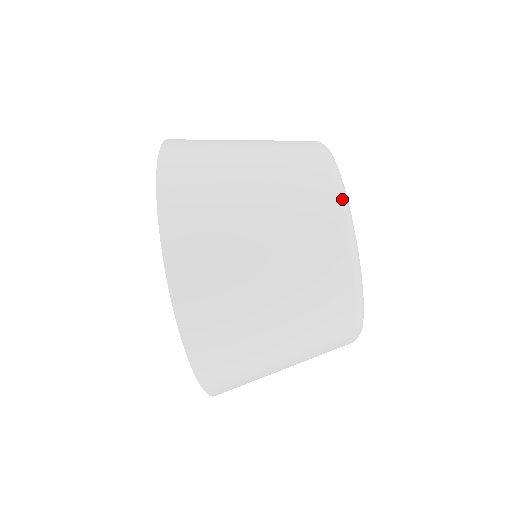
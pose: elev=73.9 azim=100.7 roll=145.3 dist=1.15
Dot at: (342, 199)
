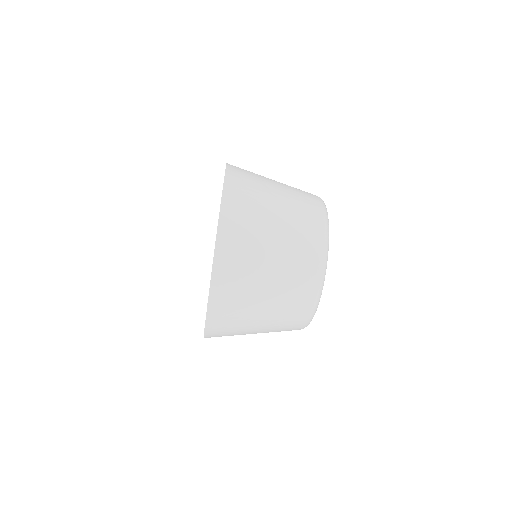
Dot at: (326, 215)
